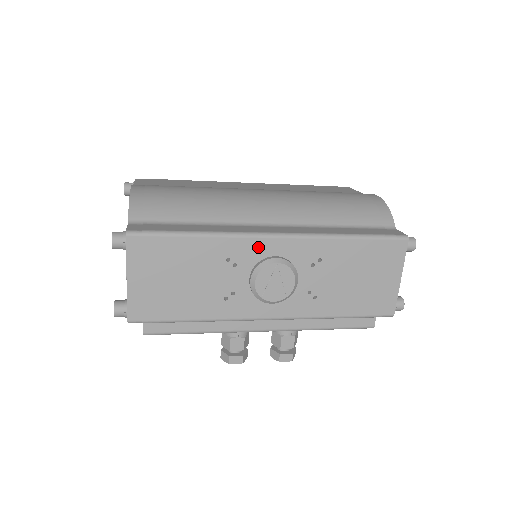
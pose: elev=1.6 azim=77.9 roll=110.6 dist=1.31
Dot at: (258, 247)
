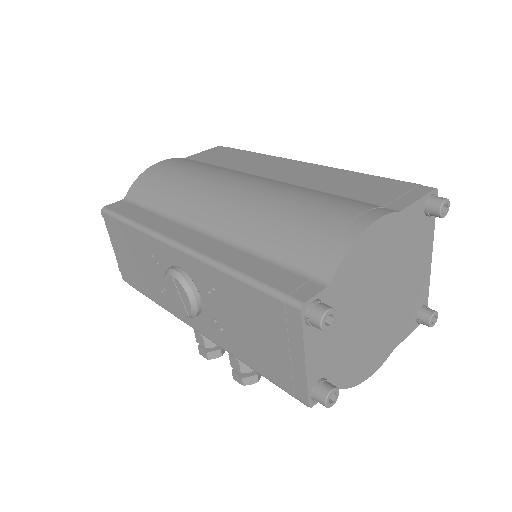
Dot at: (166, 252)
